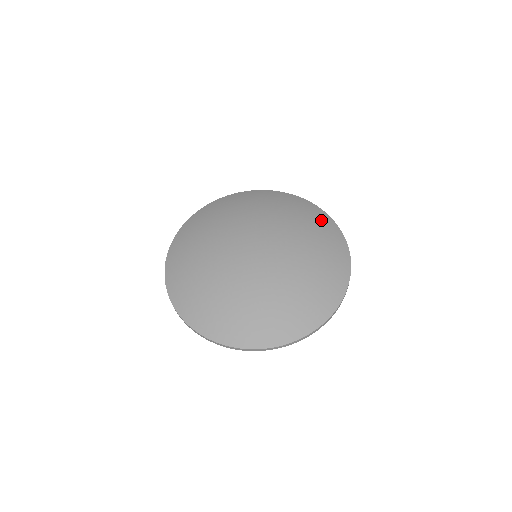
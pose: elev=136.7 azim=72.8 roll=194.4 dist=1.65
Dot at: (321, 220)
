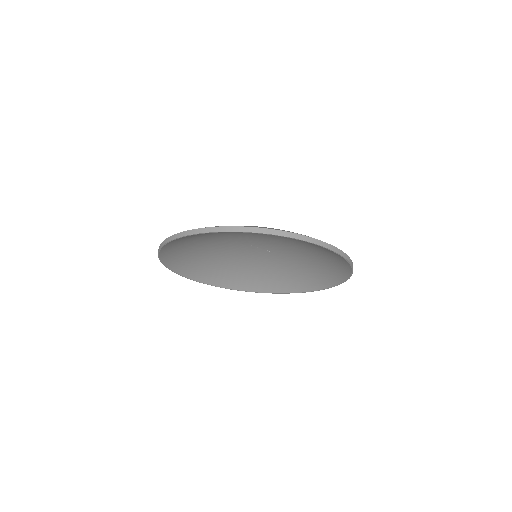
Dot at: occluded
